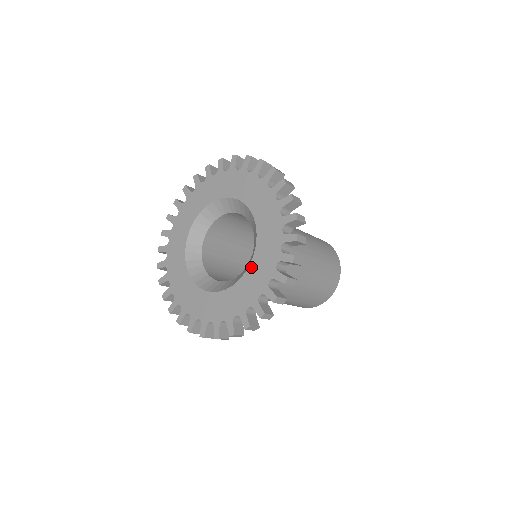
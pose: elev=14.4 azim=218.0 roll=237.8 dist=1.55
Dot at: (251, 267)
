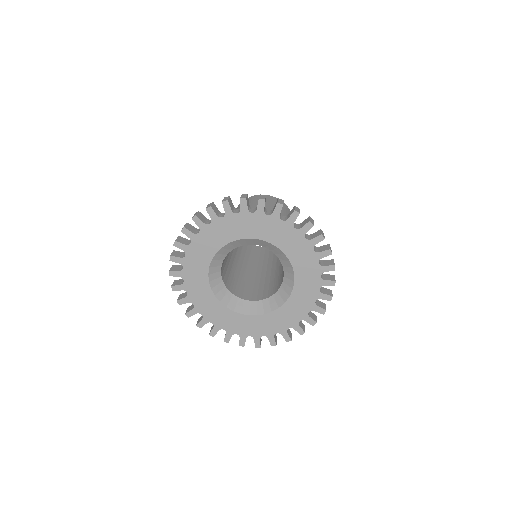
Dot at: (297, 285)
